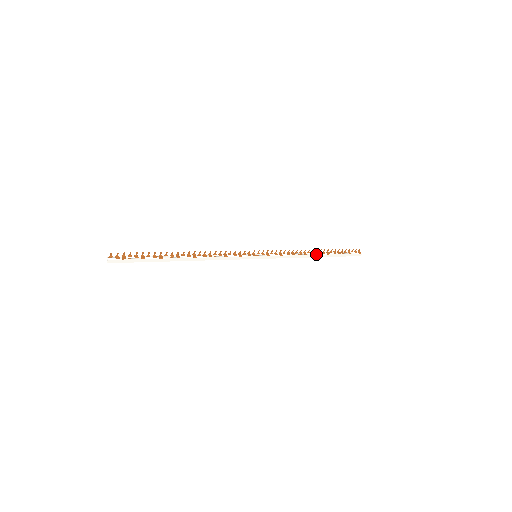
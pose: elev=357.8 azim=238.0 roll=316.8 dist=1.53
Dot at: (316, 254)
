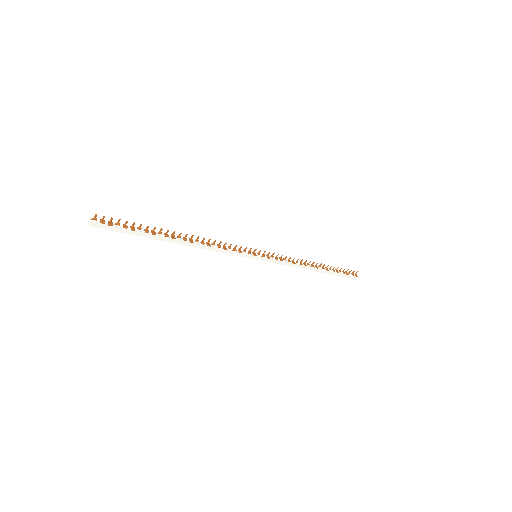
Dot at: (316, 267)
